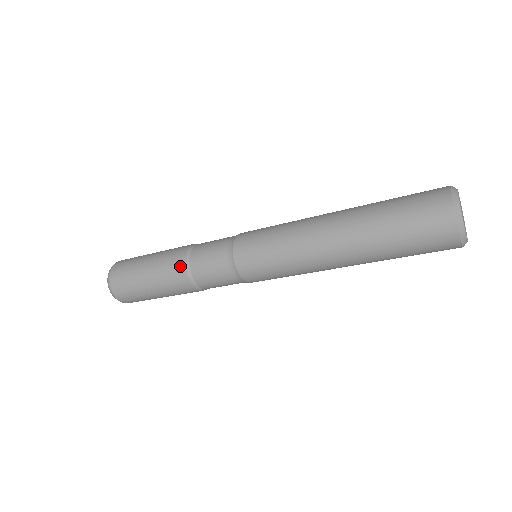
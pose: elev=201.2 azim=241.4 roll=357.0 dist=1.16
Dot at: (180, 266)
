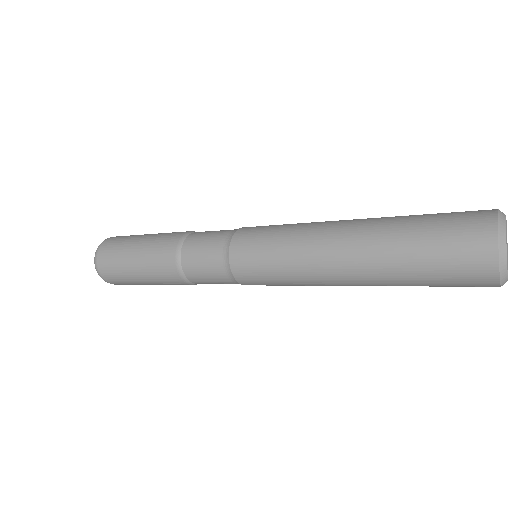
Dot at: (173, 244)
